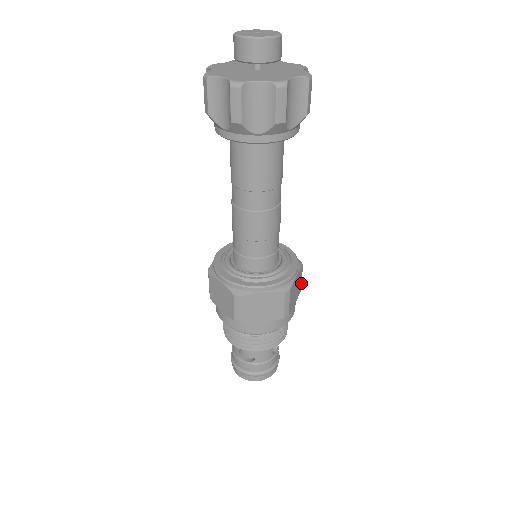
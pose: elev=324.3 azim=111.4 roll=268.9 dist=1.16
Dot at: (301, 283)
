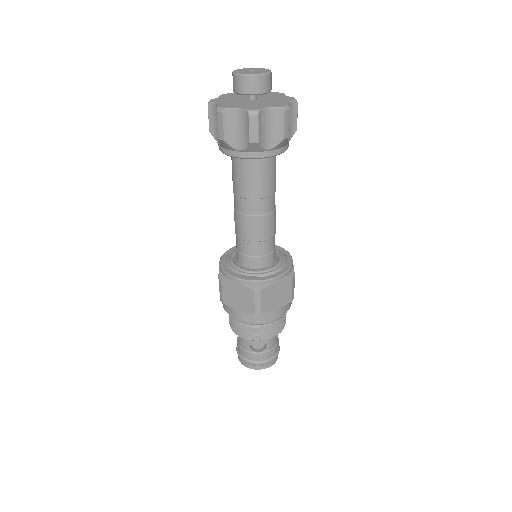
Dot at: occluded
